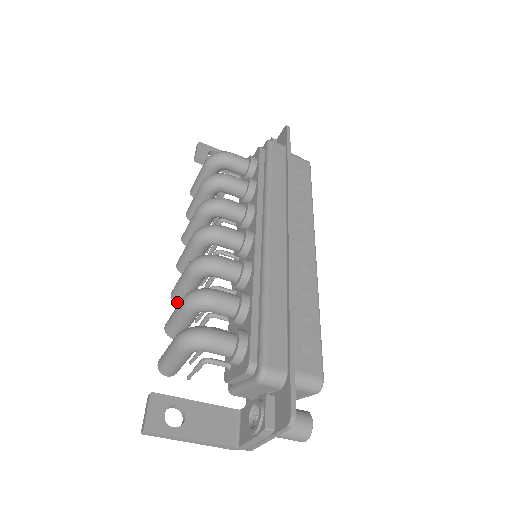
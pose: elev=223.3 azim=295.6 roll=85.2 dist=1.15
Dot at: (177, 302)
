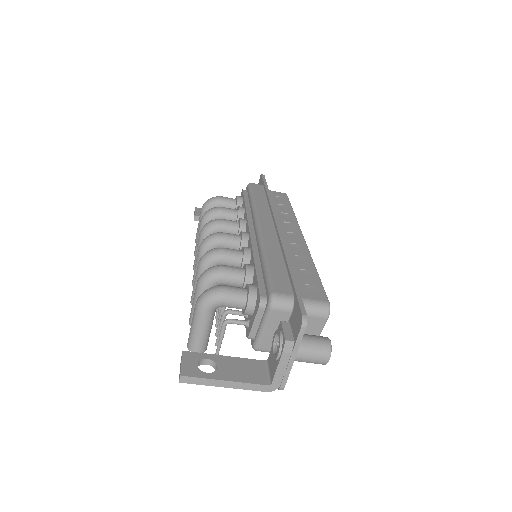
Dot at: occluded
